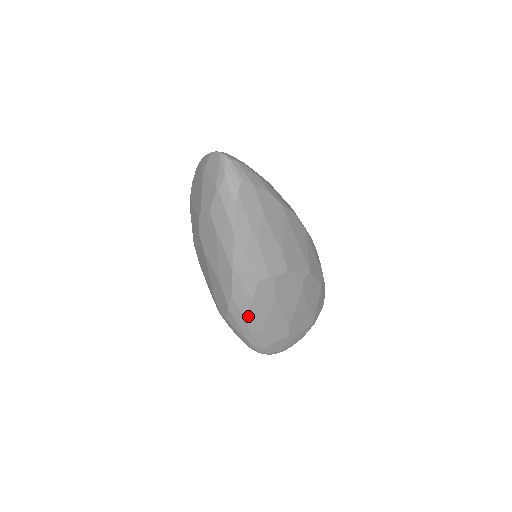
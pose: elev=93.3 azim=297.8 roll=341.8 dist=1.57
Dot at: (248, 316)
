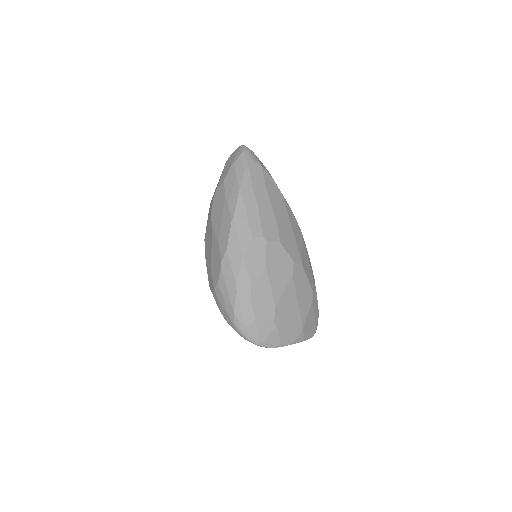
Dot at: (238, 273)
